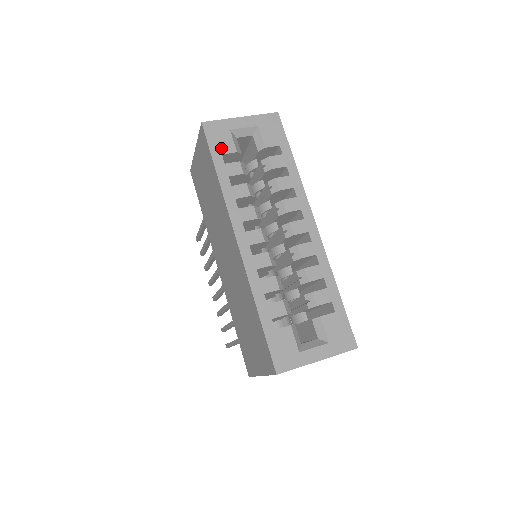
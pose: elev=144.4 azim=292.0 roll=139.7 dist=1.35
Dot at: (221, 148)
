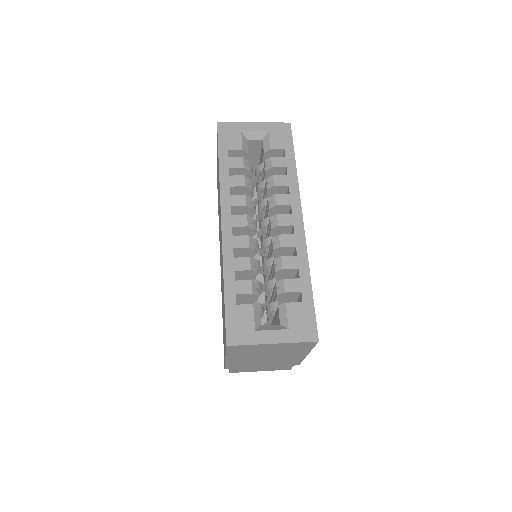
Dot at: (229, 144)
